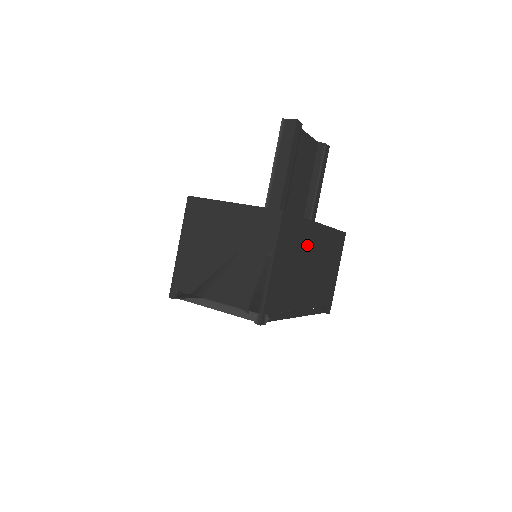
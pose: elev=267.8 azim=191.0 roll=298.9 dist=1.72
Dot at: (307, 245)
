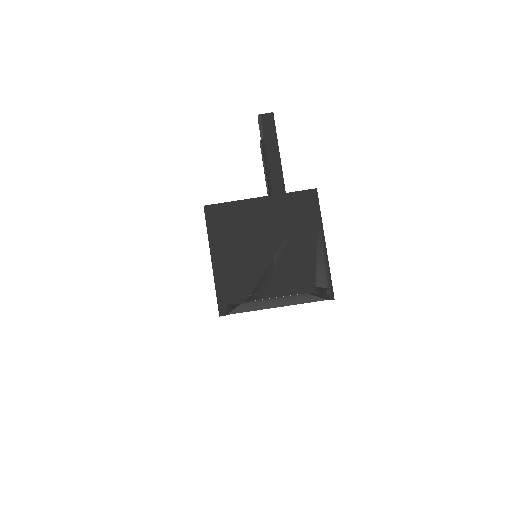
Dot at: occluded
